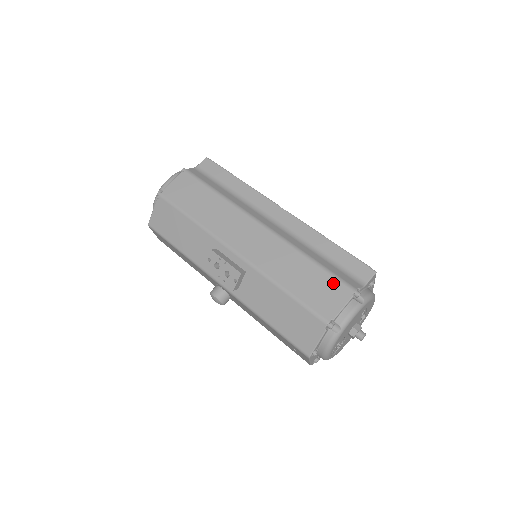
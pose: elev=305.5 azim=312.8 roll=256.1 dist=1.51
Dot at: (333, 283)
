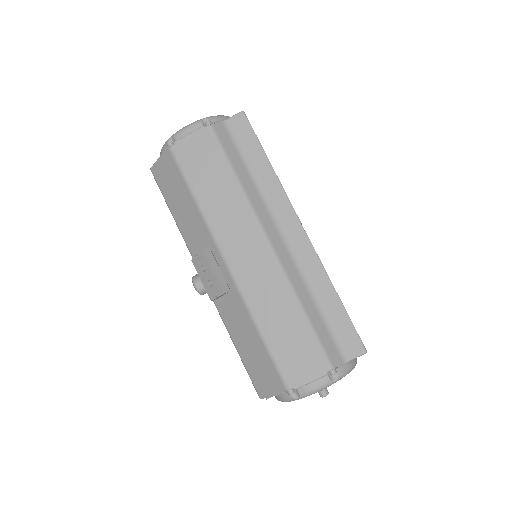
Dot at: (313, 351)
